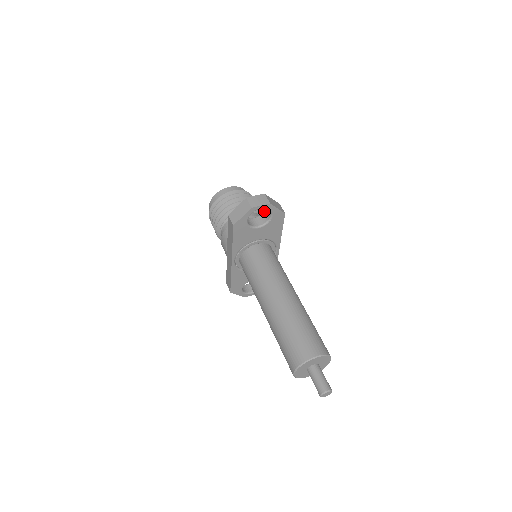
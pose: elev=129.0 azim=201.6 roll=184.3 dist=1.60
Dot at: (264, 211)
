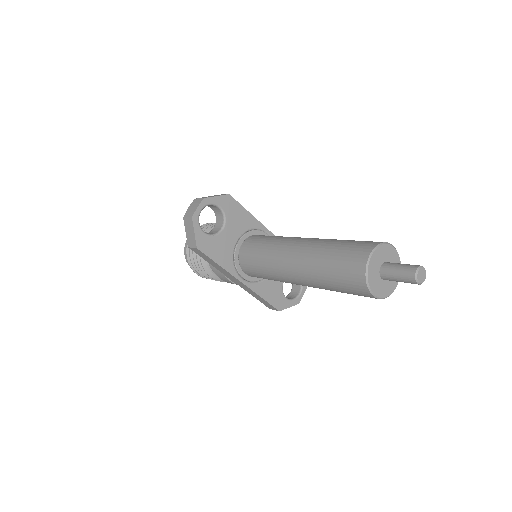
Dot at: occluded
